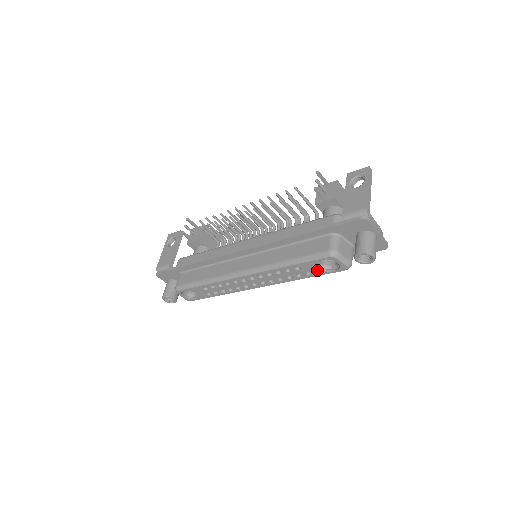
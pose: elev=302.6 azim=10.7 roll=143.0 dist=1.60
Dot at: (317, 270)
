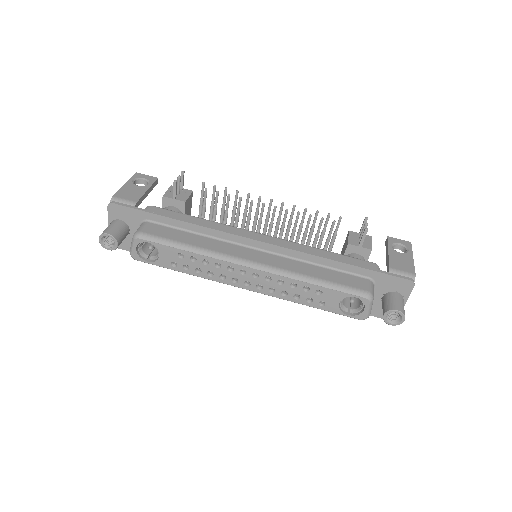
Dot at: (335, 304)
